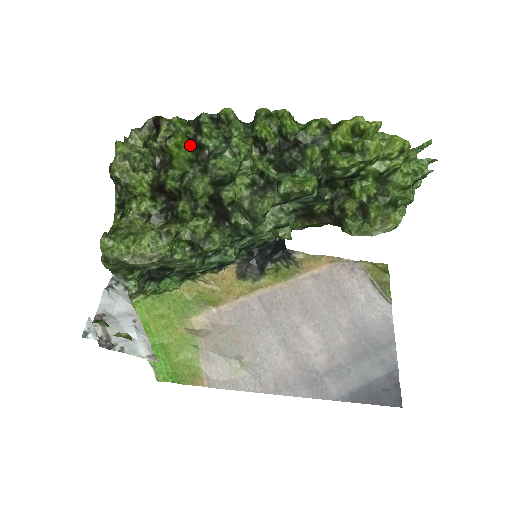
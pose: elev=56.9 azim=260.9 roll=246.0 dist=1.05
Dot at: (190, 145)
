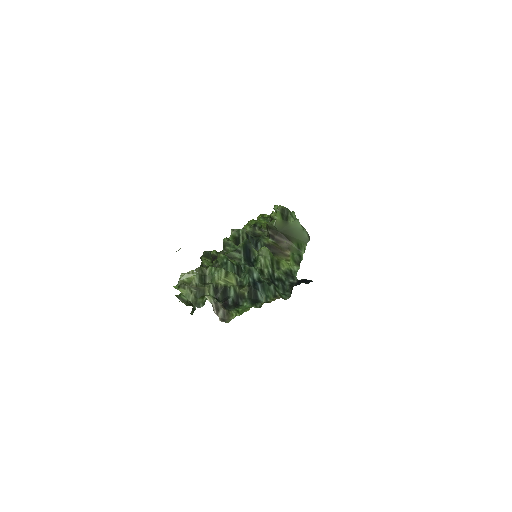
Dot at: occluded
